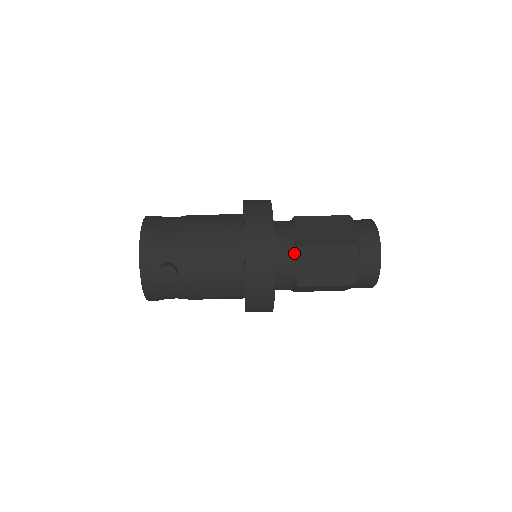
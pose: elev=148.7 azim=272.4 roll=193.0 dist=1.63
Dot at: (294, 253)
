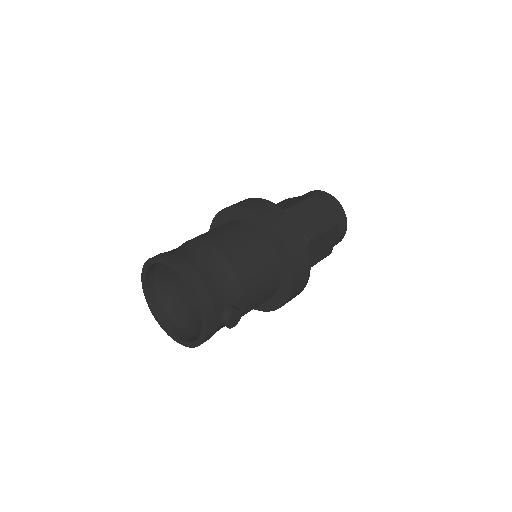
Dot at: occluded
